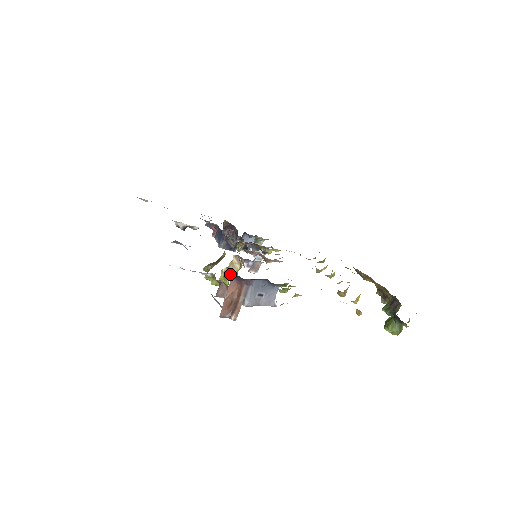
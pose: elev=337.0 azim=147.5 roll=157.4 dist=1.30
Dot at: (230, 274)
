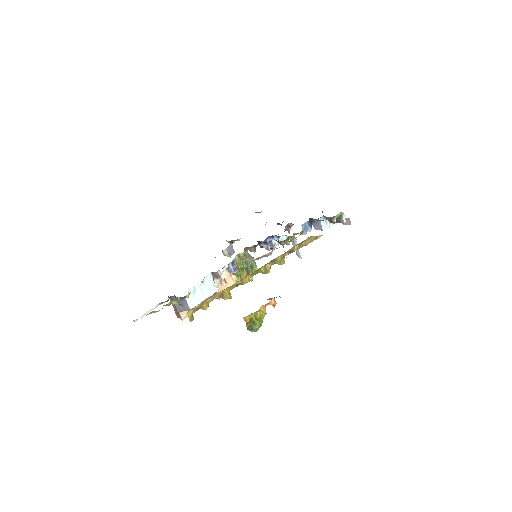
Dot at: (240, 275)
